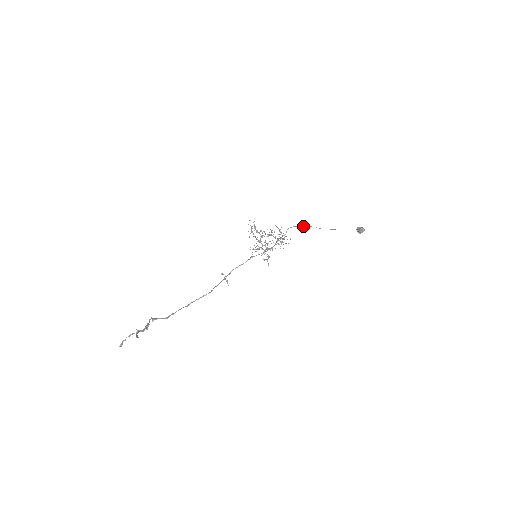
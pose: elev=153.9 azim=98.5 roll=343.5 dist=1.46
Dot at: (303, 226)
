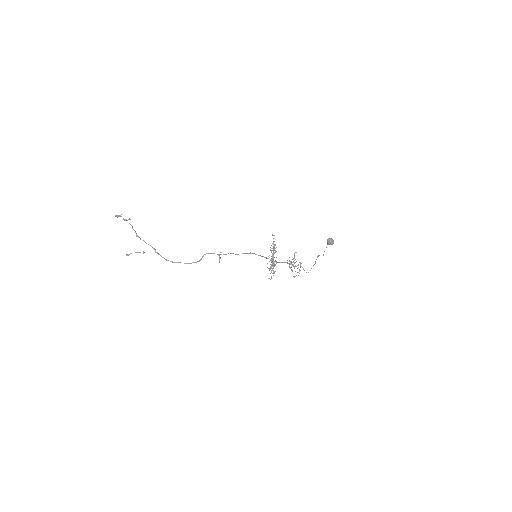
Dot at: (316, 259)
